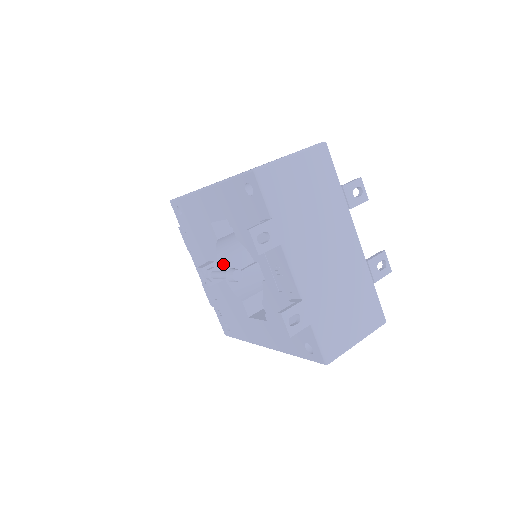
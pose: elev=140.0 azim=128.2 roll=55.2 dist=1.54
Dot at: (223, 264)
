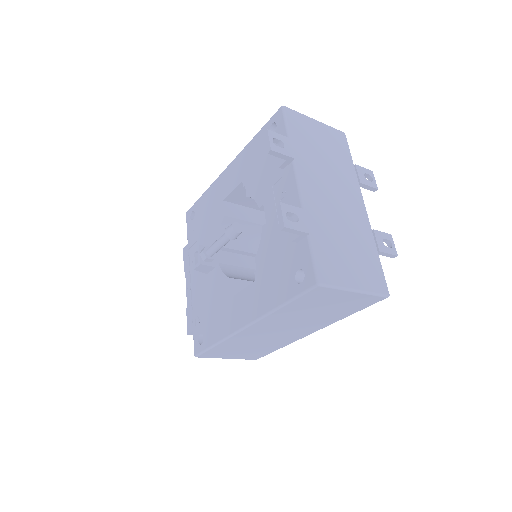
Dot at: (221, 254)
